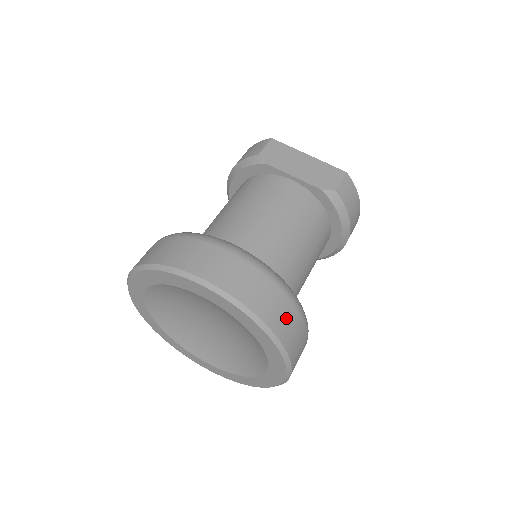
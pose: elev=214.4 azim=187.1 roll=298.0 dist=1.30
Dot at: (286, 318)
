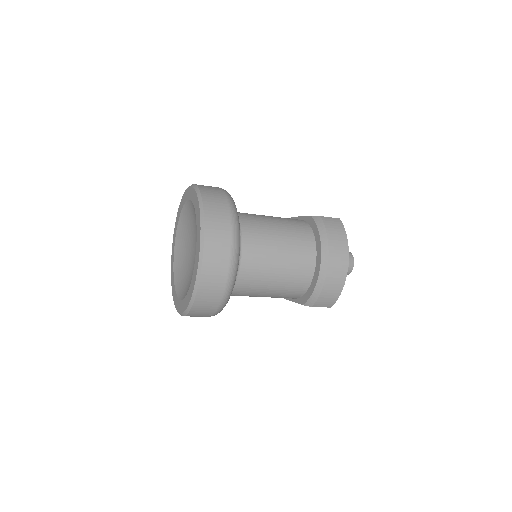
Dot at: (217, 204)
